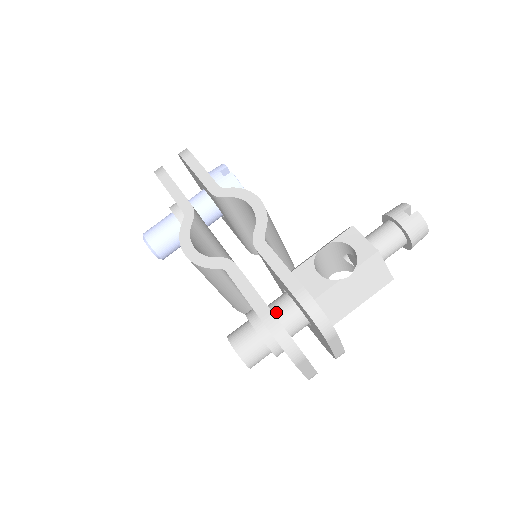
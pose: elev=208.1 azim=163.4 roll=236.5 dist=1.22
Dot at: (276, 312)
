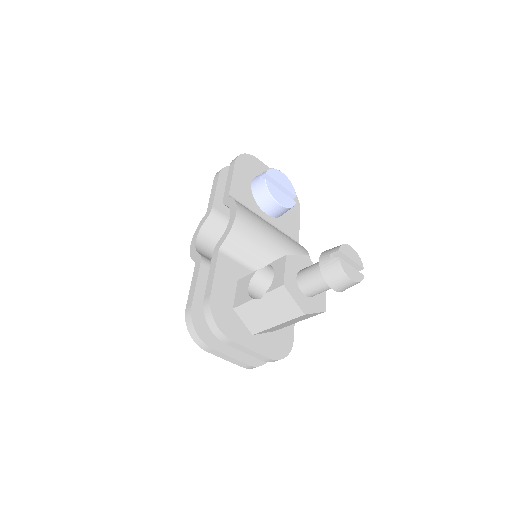
Dot at: occluded
